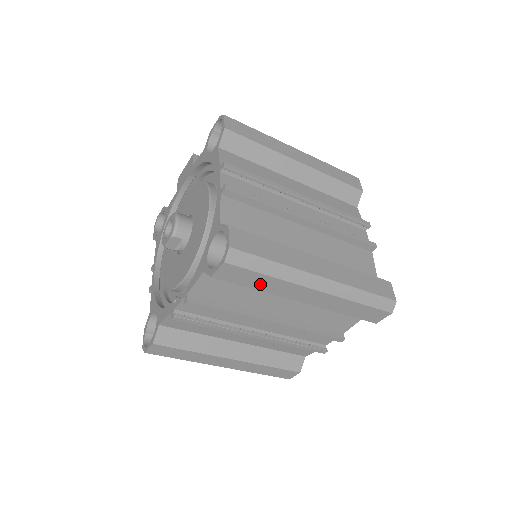
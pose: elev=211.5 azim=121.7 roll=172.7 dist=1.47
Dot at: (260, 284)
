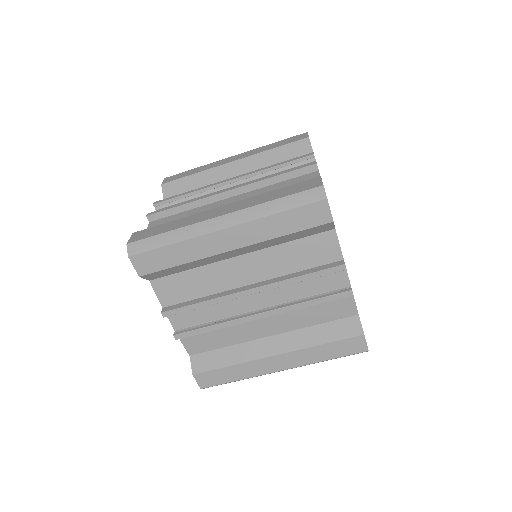
Dot at: (177, 257)
